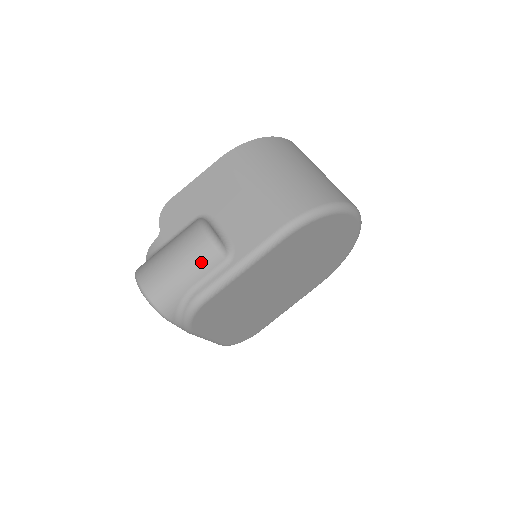
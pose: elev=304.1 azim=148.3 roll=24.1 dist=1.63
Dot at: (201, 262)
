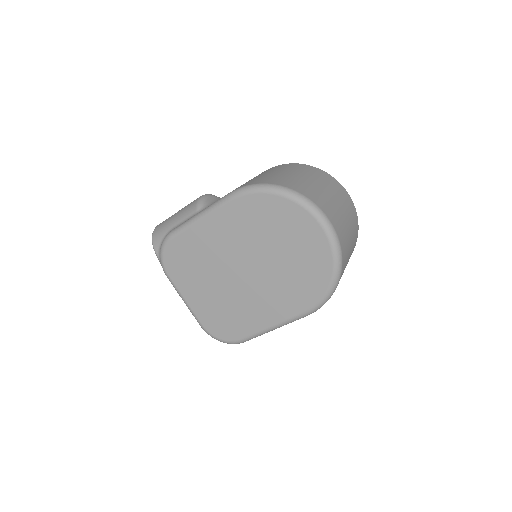
Dot at: (186, 211)
